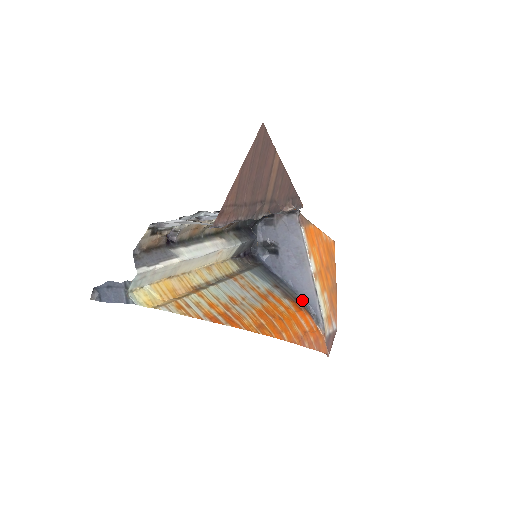
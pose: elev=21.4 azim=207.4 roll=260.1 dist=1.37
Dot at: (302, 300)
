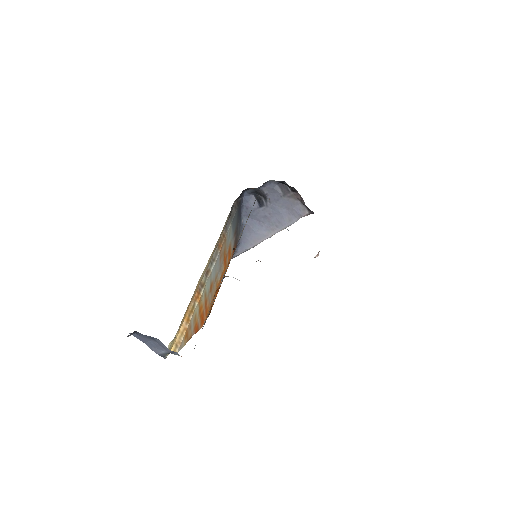
Dot at: (239, 240)
